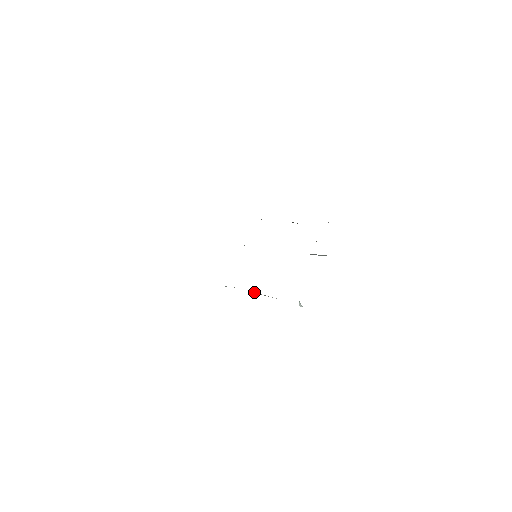
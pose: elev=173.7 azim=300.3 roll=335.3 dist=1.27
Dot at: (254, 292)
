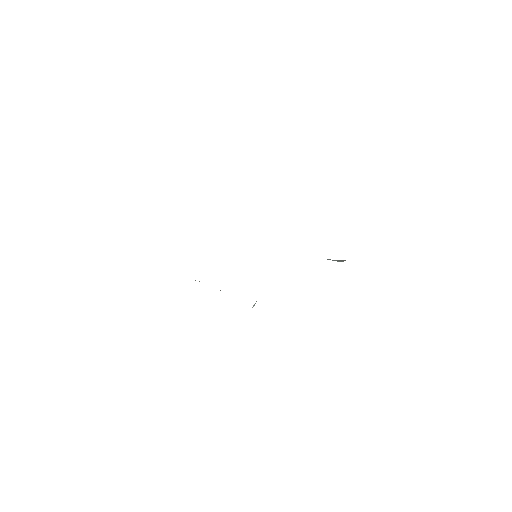
Dot at: occluded
